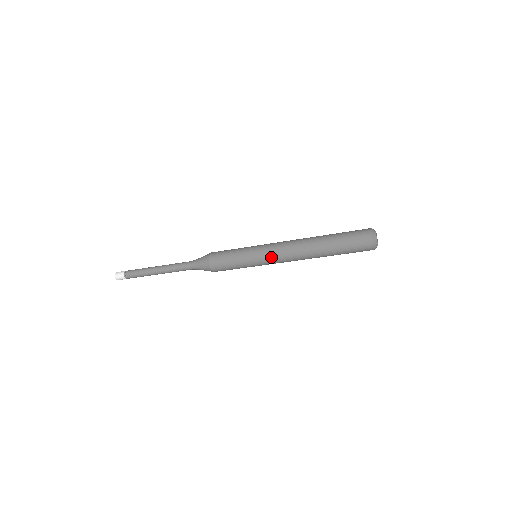
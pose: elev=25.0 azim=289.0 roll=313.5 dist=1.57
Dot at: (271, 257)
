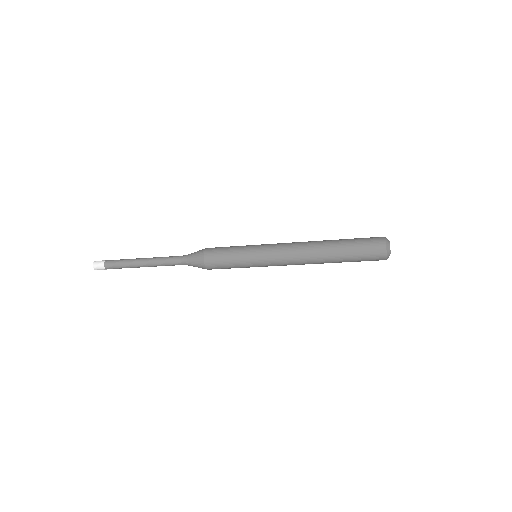
Dot at: (274, 262)
